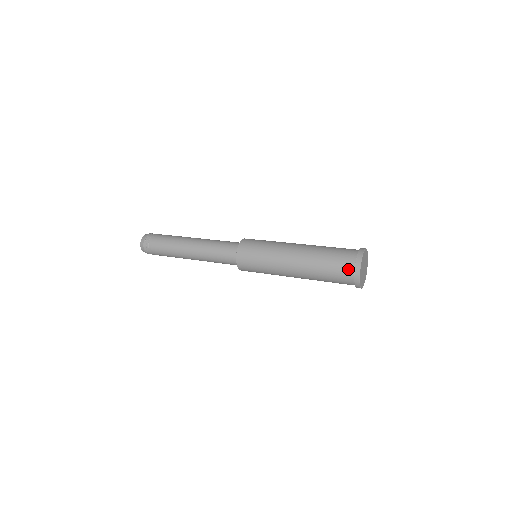
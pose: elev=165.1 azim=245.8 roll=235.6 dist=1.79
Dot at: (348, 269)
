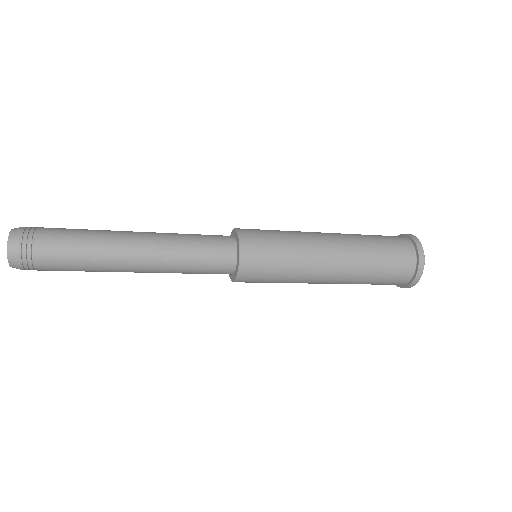
Dot at: (408, 261)
